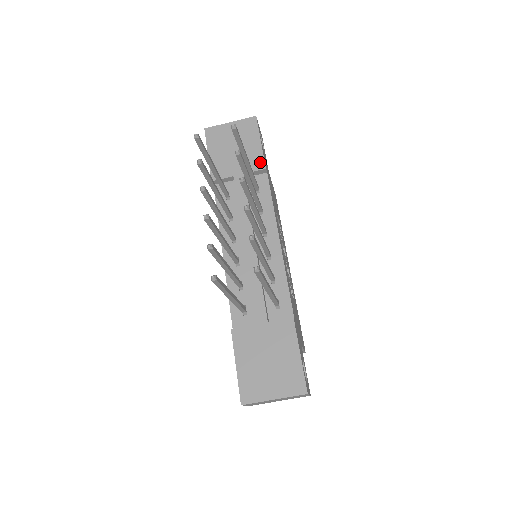
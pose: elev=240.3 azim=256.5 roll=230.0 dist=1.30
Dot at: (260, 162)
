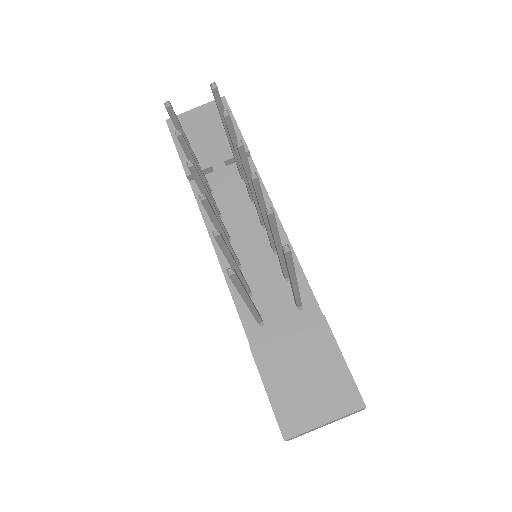
Dot at: occluded
